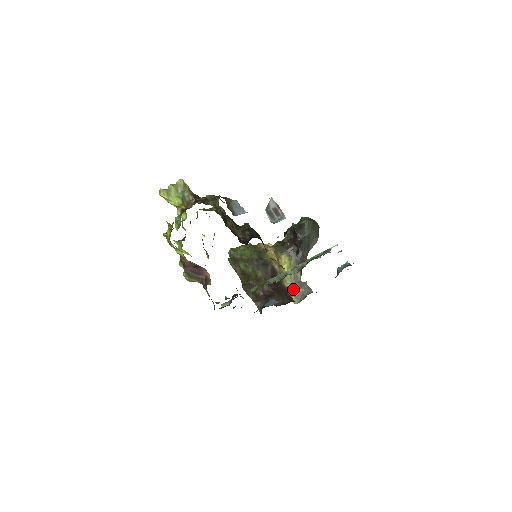
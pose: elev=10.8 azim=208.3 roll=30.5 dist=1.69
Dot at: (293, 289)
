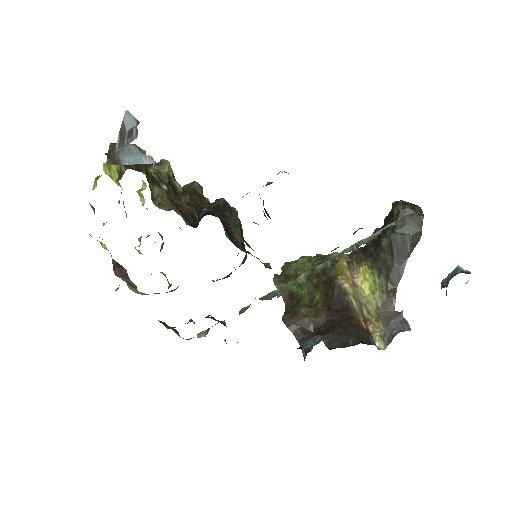
Dot at: (378, 324)
